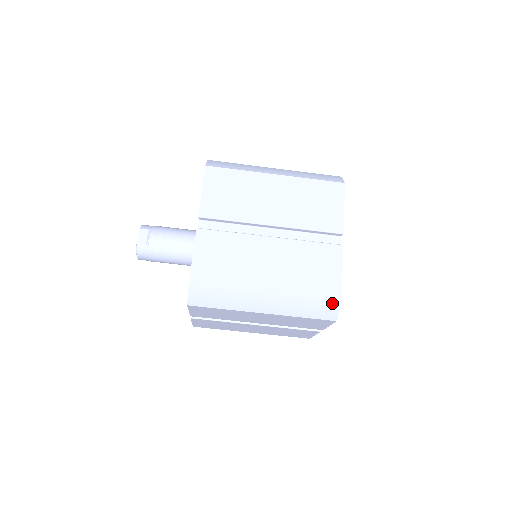
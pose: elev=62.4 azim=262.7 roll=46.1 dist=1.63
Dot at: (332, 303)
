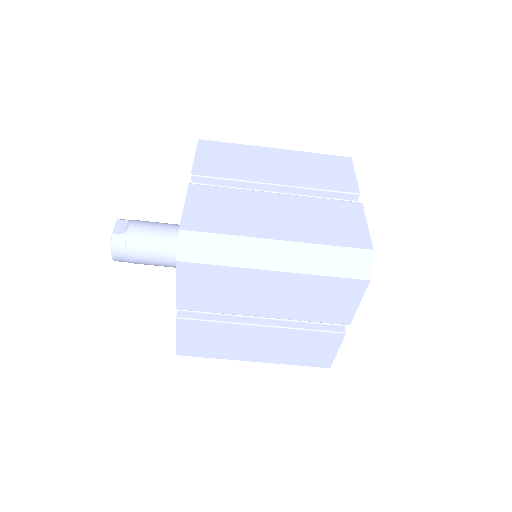
Dot at: (362, 253)
